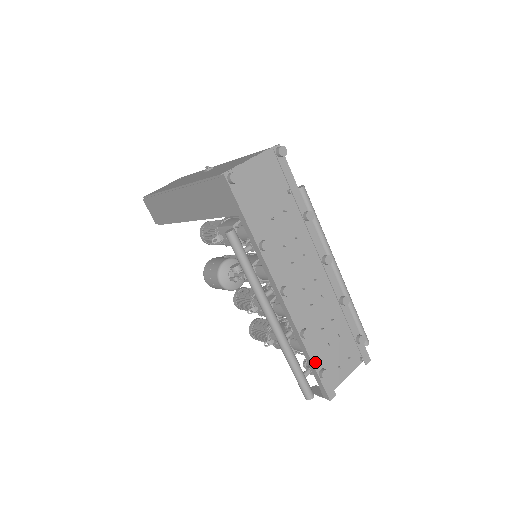
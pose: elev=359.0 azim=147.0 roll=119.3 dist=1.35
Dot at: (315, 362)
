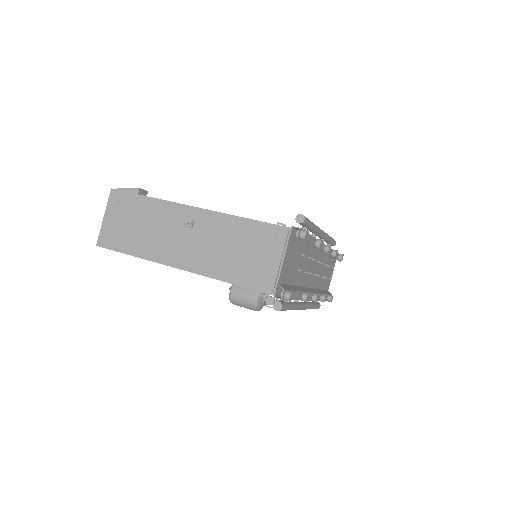
Dot at: occluded
